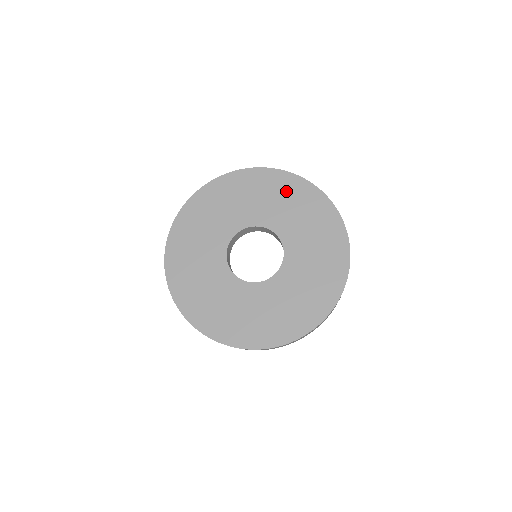
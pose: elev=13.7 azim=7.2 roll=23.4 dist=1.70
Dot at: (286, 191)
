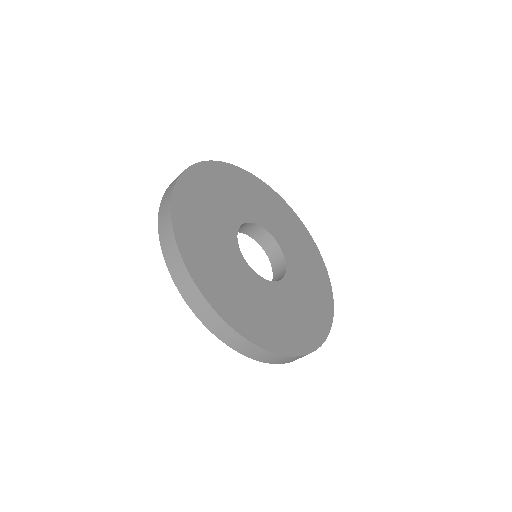
Dot at: (231, 180)
